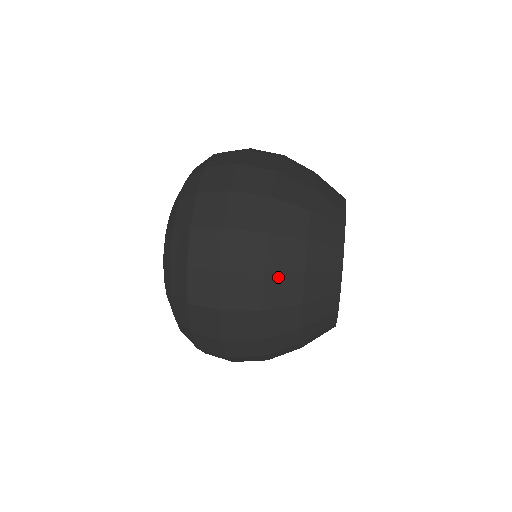
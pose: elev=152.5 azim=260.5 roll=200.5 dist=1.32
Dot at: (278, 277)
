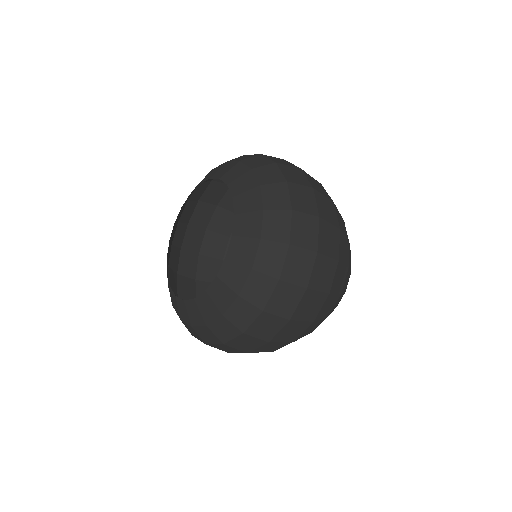
Dot at: occluded
